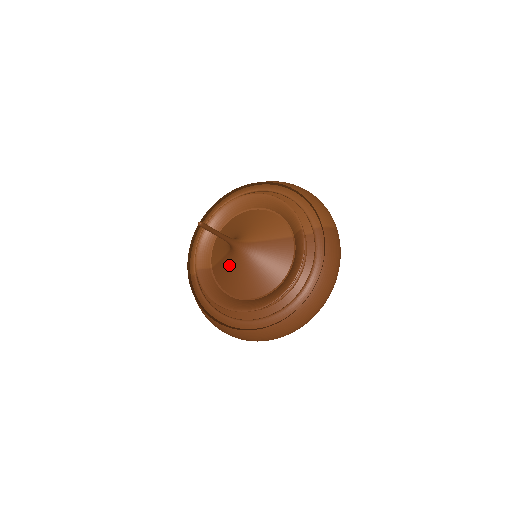
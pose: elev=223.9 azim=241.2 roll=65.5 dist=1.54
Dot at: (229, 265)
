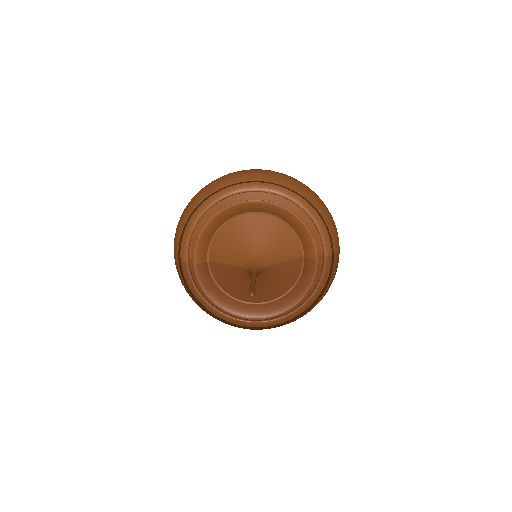
Dot at: (236, 276)
